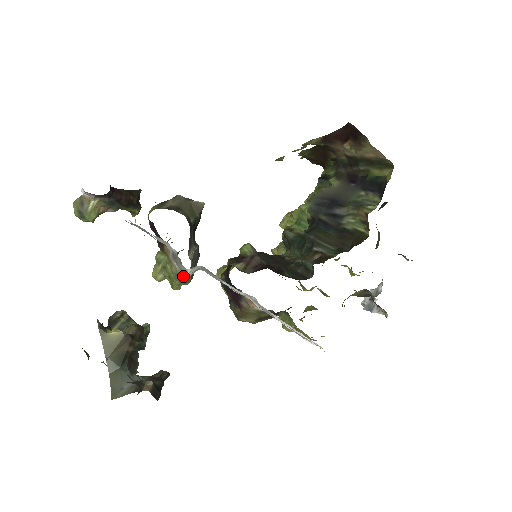
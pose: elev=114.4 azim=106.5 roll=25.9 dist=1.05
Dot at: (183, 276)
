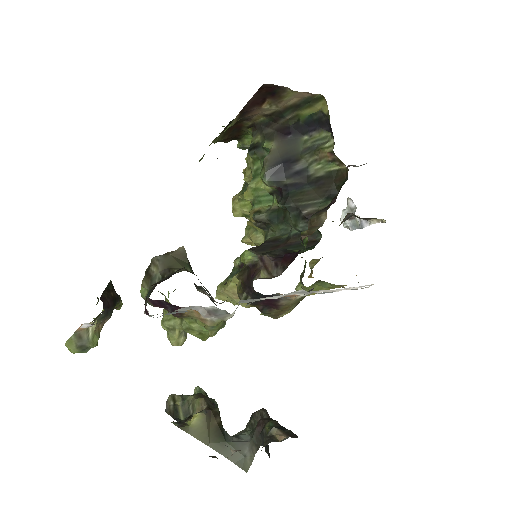
Dot at: (220, 322)
